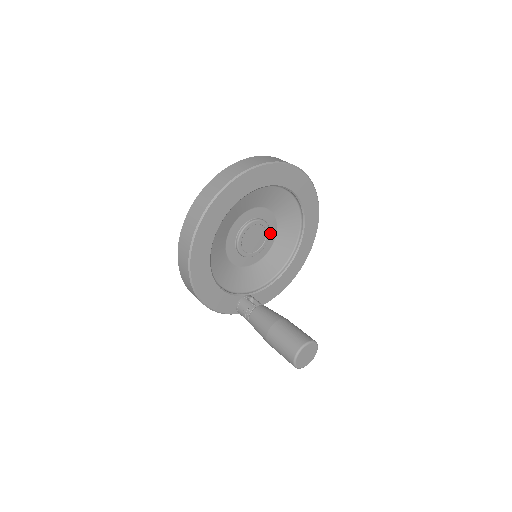
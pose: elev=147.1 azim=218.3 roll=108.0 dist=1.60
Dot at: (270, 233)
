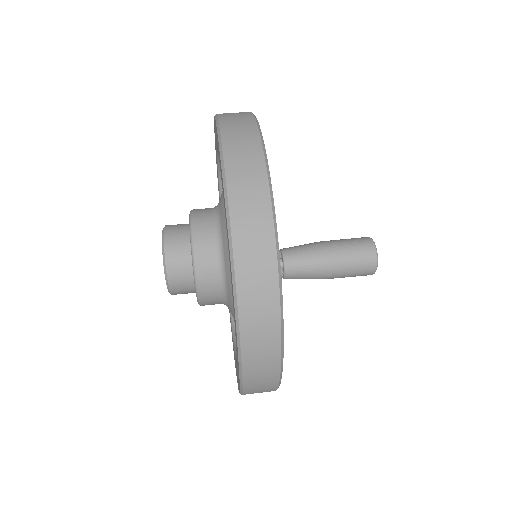
Dot at: occluded
